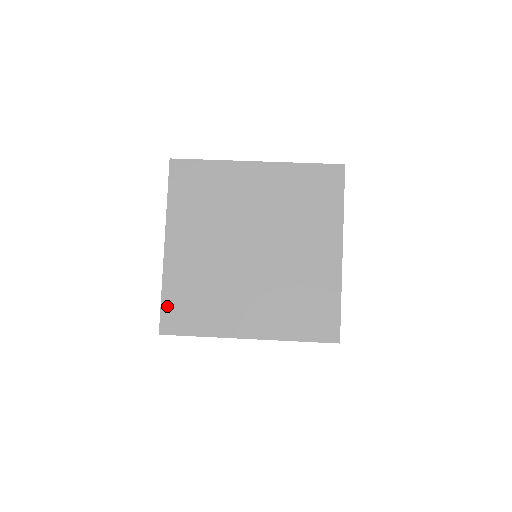
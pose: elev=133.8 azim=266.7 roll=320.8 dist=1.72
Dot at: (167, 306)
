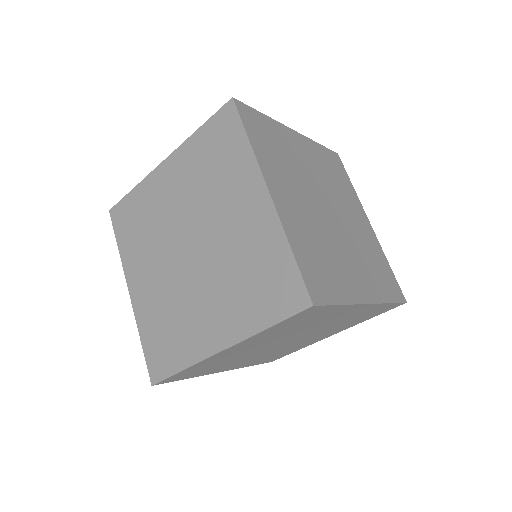
Dot at: (304, 268)
